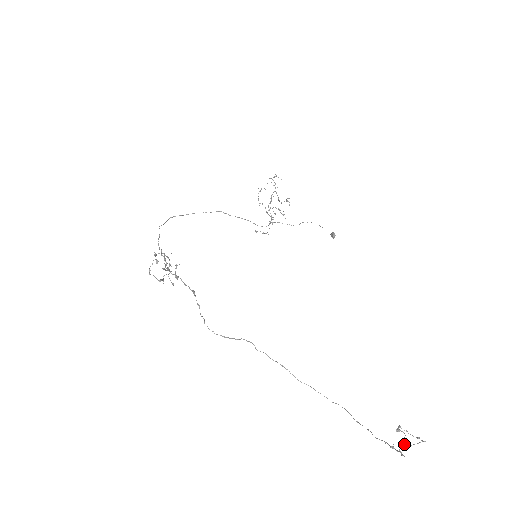
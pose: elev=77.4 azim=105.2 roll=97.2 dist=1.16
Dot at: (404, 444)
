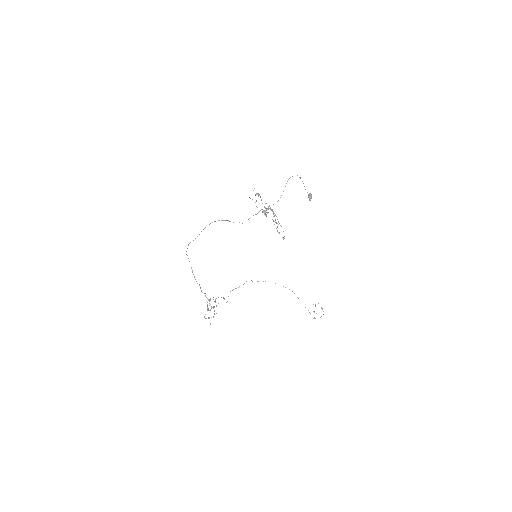
Dot at: occluded
